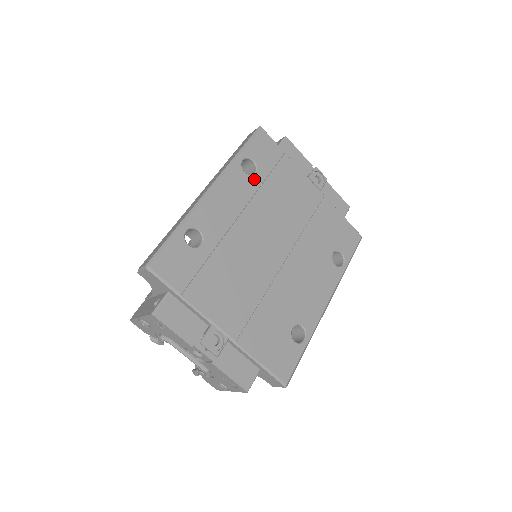
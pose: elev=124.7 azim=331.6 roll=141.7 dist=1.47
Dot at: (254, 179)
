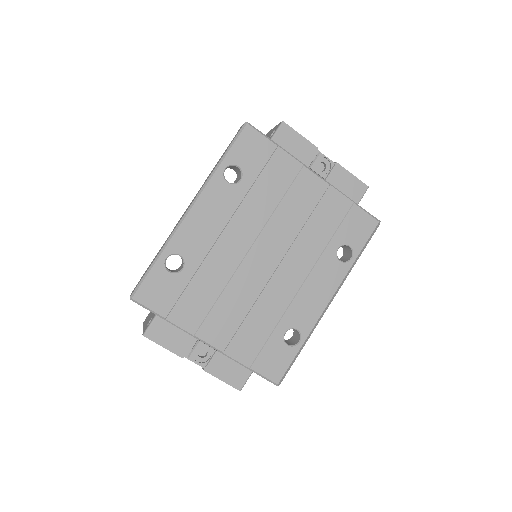
Dot at: (239, 187)
